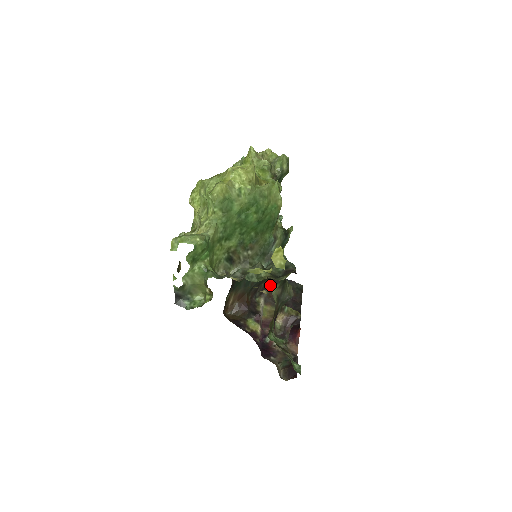
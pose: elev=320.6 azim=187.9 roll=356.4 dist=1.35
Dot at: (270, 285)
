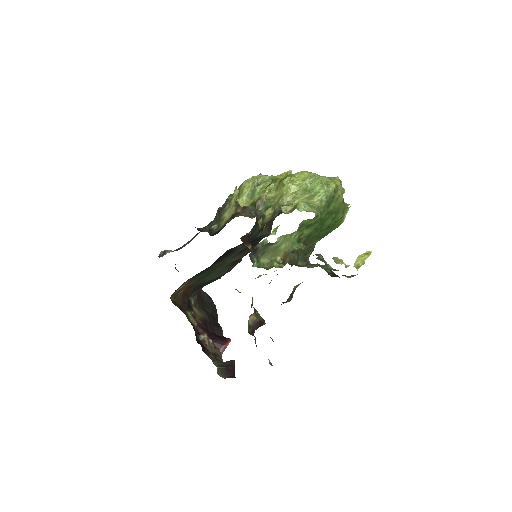
Dot at: occluded
